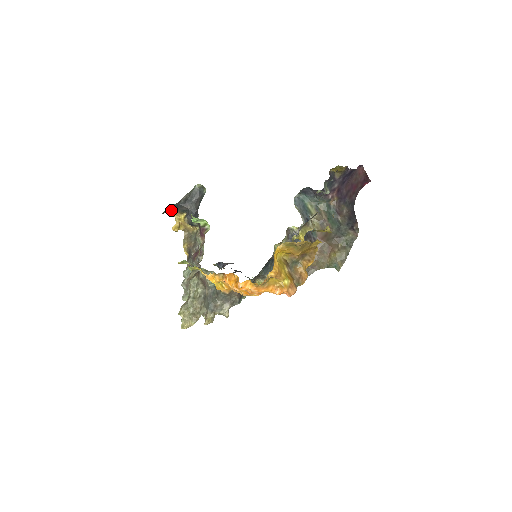
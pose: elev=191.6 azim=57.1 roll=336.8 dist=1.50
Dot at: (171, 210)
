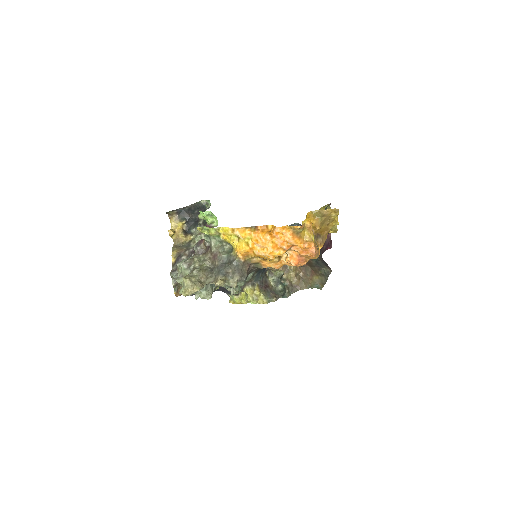
Dot at: (173, 214)
